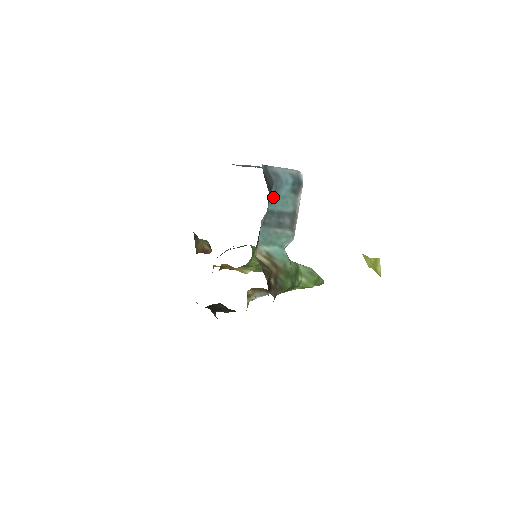
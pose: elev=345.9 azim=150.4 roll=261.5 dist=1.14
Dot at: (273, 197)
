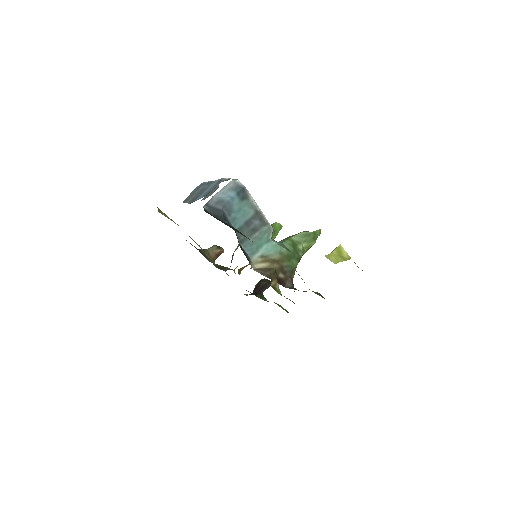
Dot at: (232, 219)
